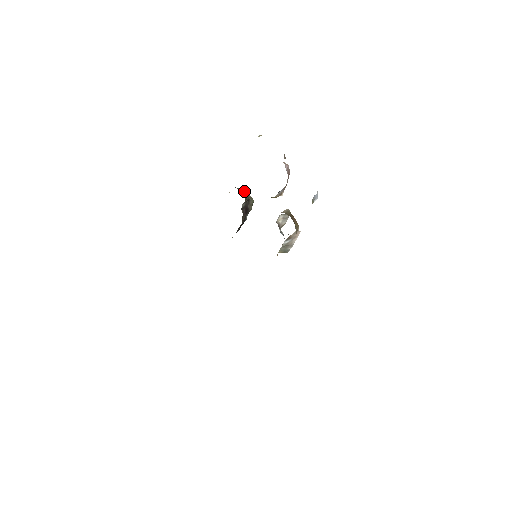
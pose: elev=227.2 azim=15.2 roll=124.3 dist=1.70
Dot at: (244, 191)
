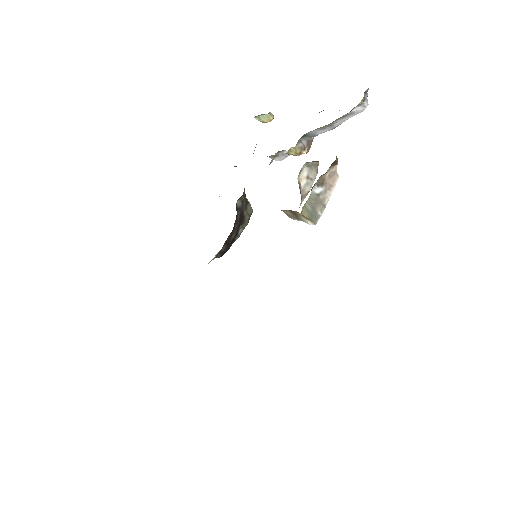
Dot at: occluded
